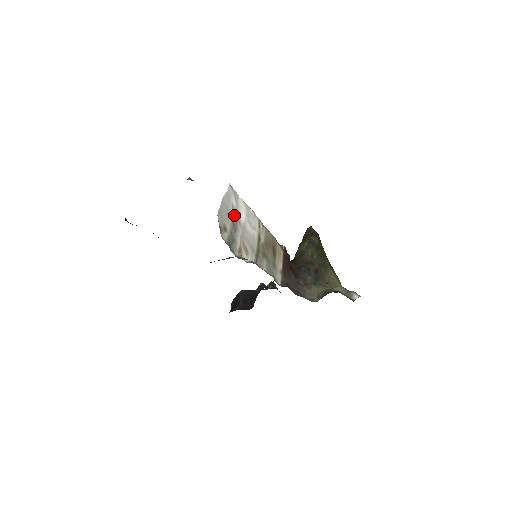
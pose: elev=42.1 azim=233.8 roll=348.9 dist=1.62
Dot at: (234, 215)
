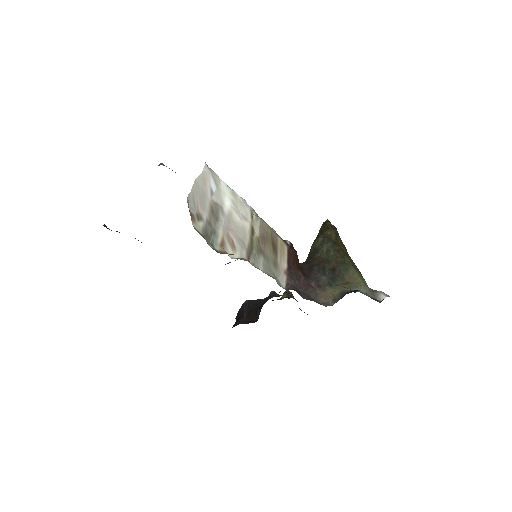
Dot at: (214, 201)
